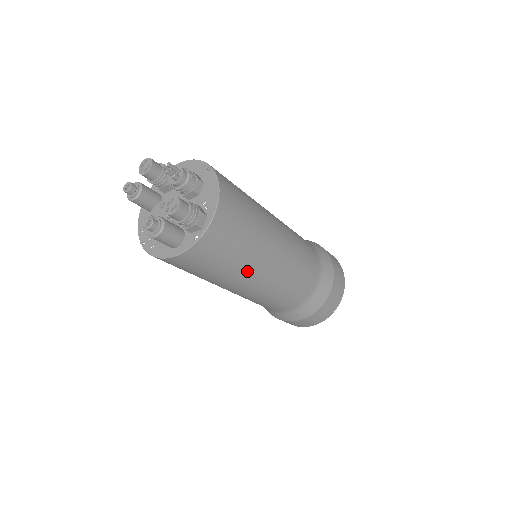
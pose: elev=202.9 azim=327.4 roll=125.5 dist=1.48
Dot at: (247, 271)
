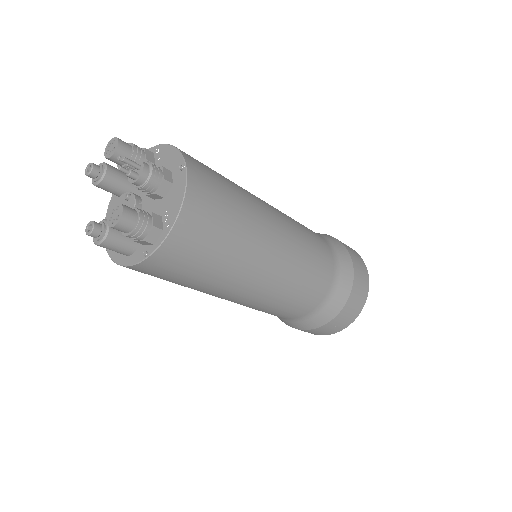
Dot at: (222, 287)
